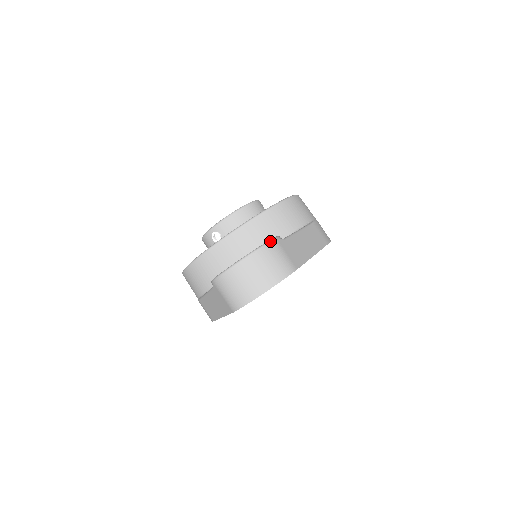
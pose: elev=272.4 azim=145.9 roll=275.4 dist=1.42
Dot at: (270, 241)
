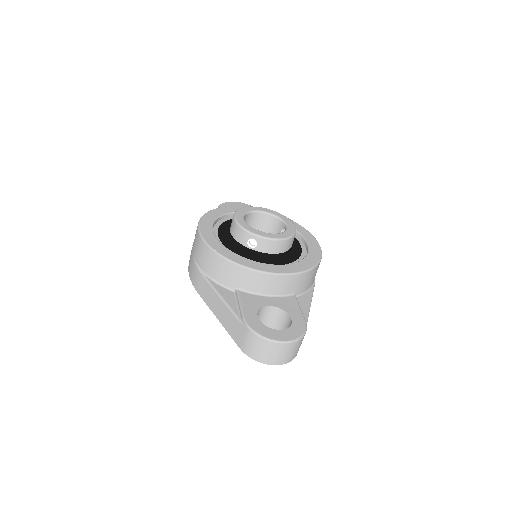
Dot at: (304, 335)
